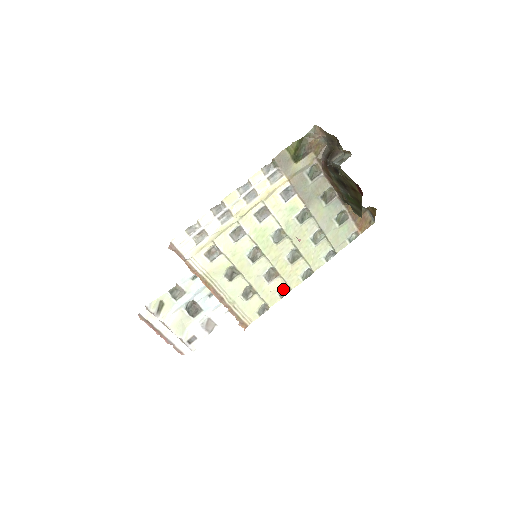
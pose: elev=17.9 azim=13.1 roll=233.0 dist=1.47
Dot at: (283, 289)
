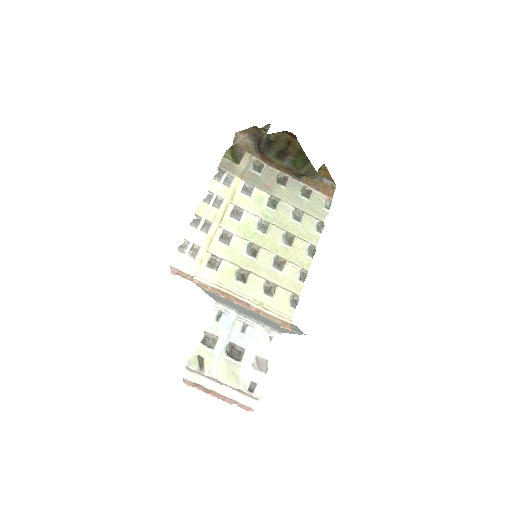
Dot at: (300, 274)
